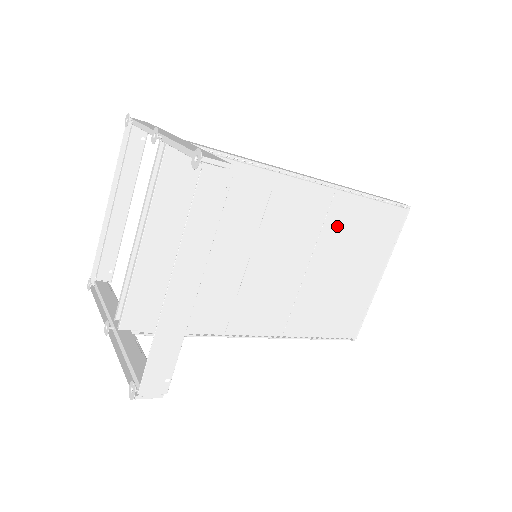
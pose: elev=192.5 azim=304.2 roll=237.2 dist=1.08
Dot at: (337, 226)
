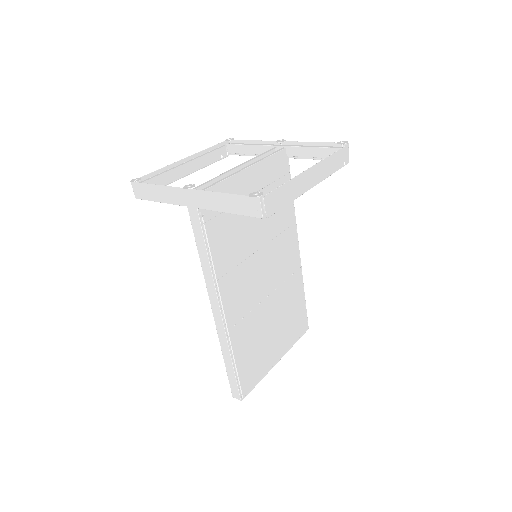
Dot at: (289, 290)
